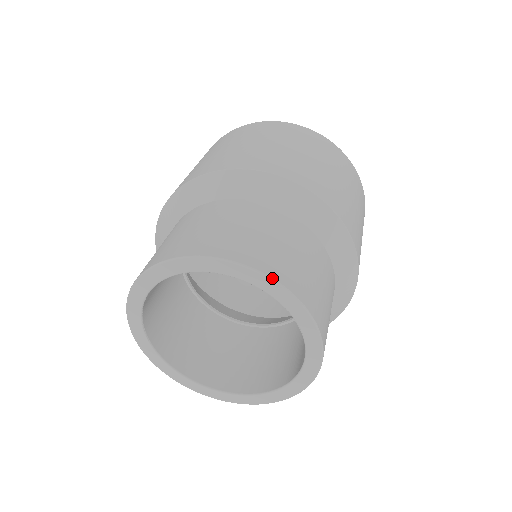
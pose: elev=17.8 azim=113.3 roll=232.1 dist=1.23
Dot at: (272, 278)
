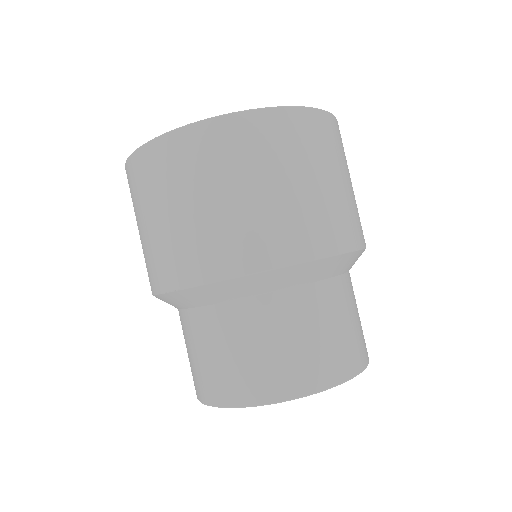
Dot at: occluded
